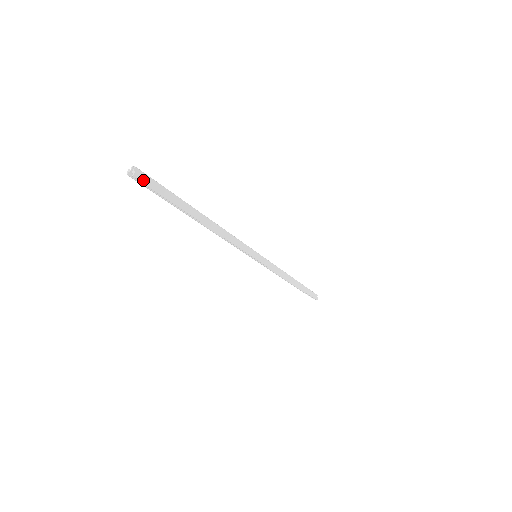
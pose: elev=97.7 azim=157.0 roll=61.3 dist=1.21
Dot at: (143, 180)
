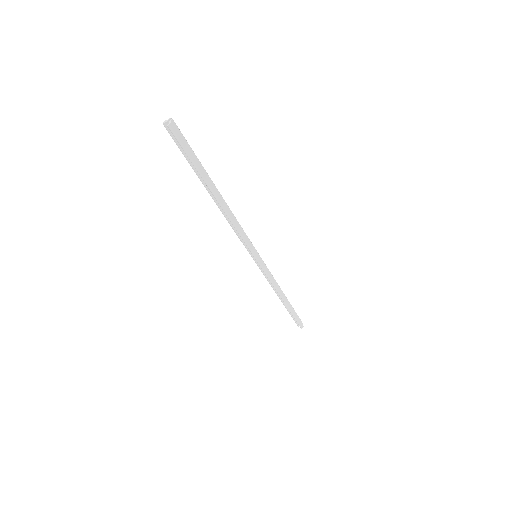
Dot at: (176, 133)
